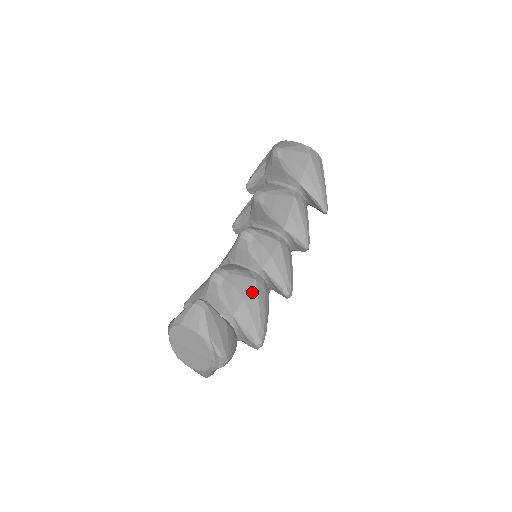
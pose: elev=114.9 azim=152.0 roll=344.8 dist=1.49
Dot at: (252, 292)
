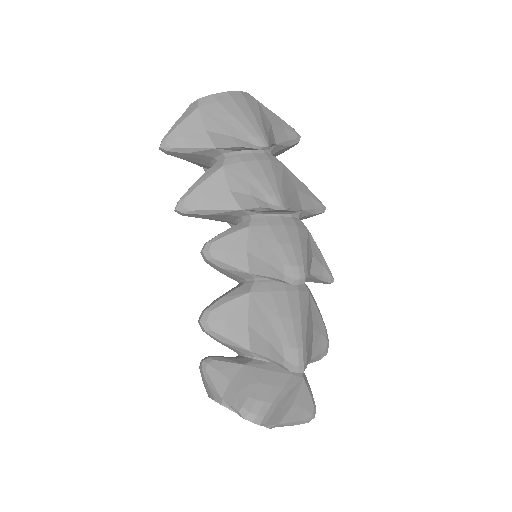
Dot at: (253, 310)
